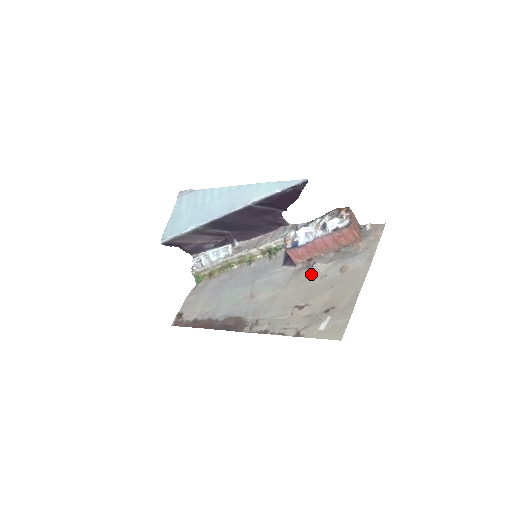
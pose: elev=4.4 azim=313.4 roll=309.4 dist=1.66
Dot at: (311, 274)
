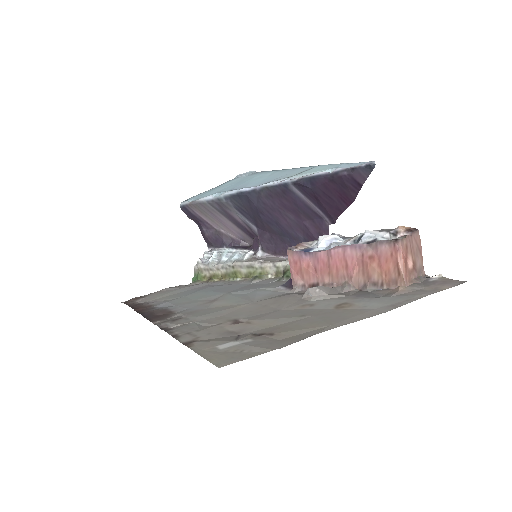
Dot at: (297, 299)
